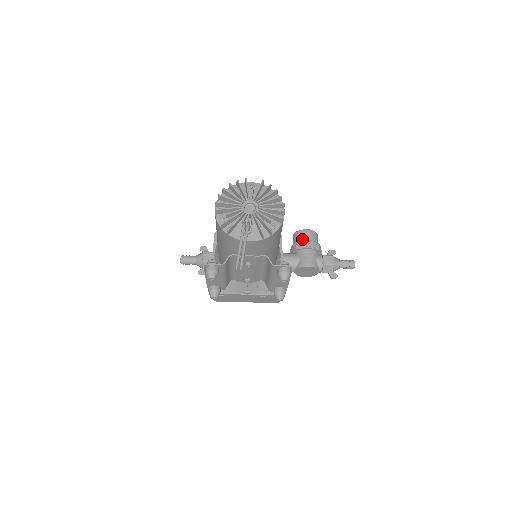
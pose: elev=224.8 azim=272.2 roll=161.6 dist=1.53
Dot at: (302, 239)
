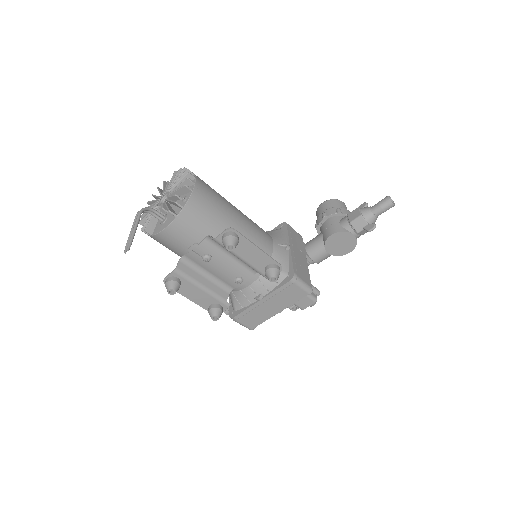
Dot at: occluded
